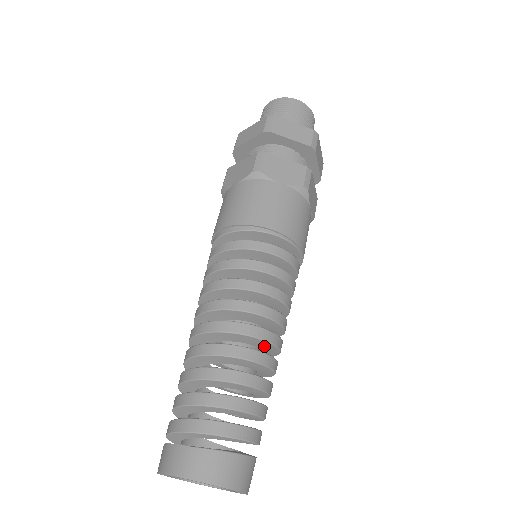
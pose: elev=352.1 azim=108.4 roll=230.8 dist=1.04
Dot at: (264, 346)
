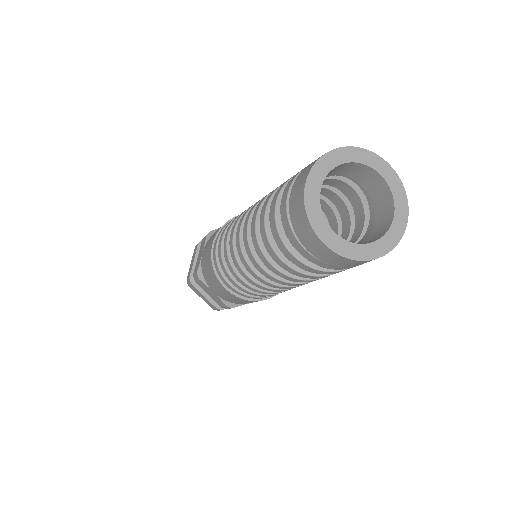
Dot at: occluded
